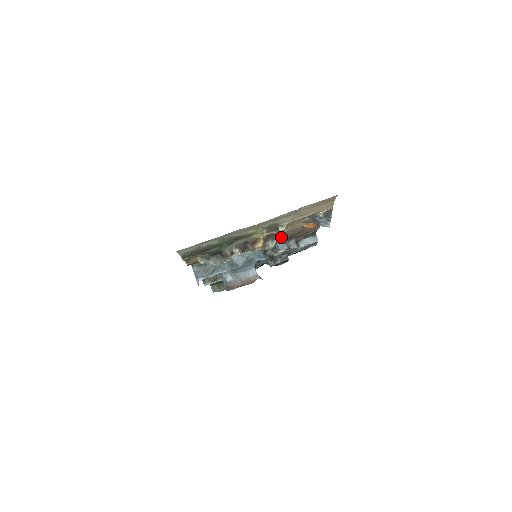
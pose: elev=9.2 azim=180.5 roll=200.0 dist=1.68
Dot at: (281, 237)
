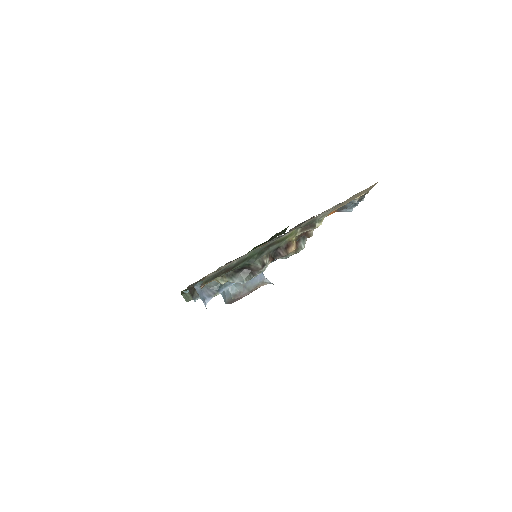
Dot at: (311, 234)
